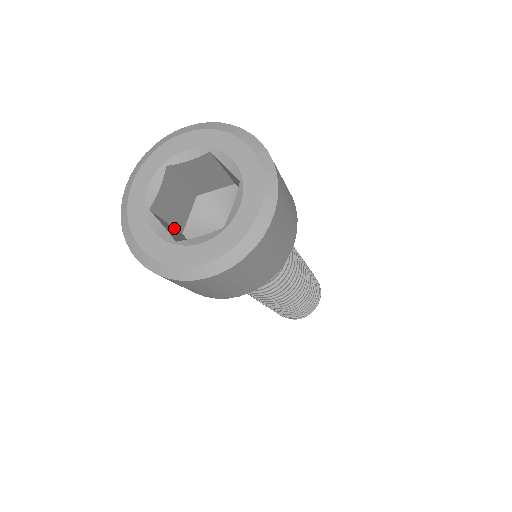
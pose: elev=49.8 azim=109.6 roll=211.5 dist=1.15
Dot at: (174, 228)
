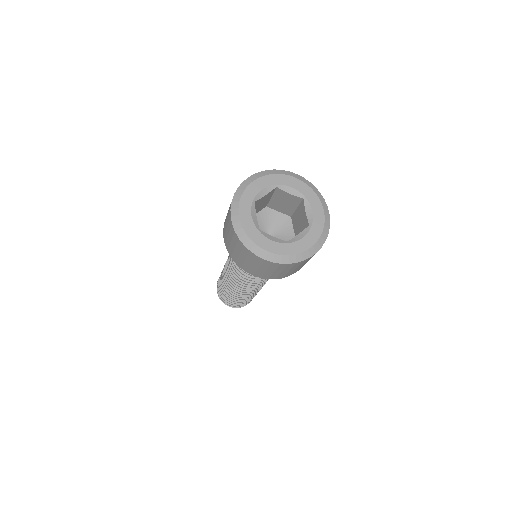
Dot at: occluded
